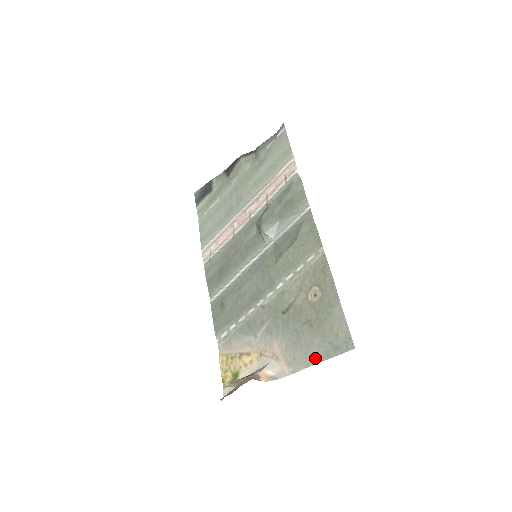
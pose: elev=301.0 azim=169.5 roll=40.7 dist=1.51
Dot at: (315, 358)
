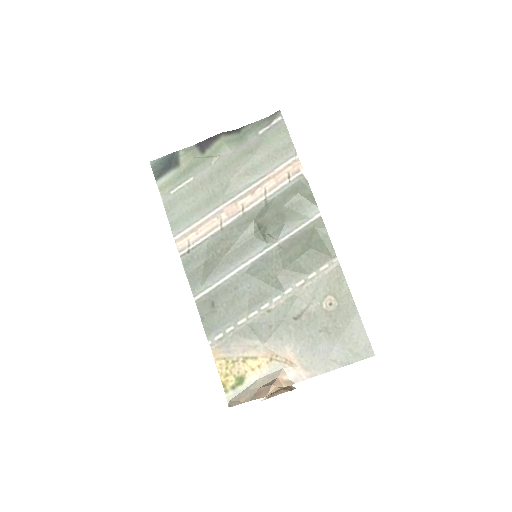
Dot at: (335, 364)
